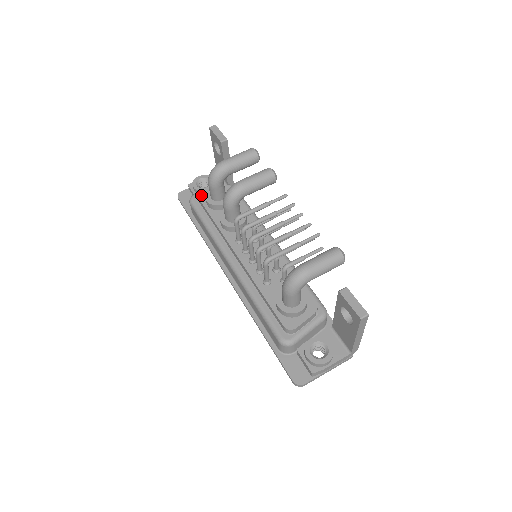
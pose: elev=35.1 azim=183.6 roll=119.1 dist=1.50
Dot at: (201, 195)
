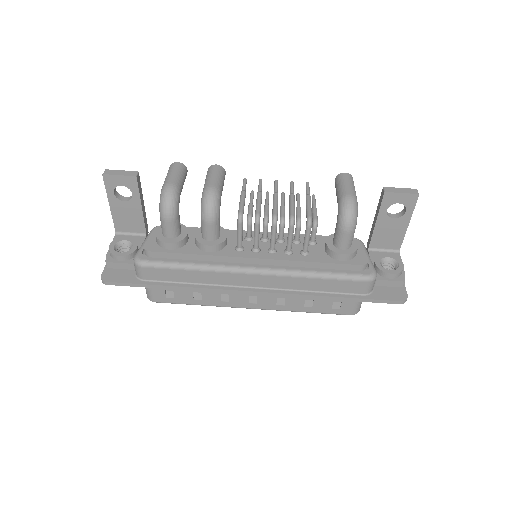
Dot at: (149, 248)
